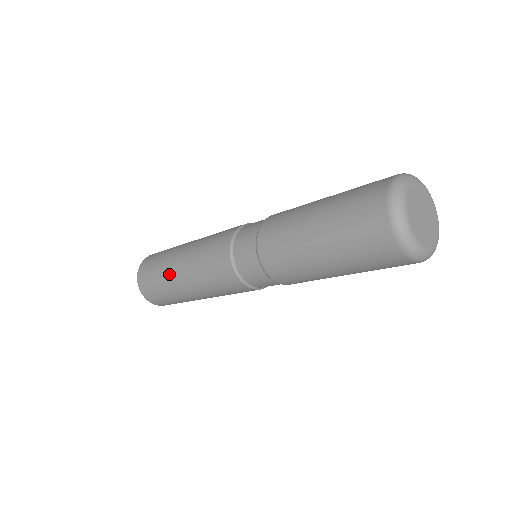
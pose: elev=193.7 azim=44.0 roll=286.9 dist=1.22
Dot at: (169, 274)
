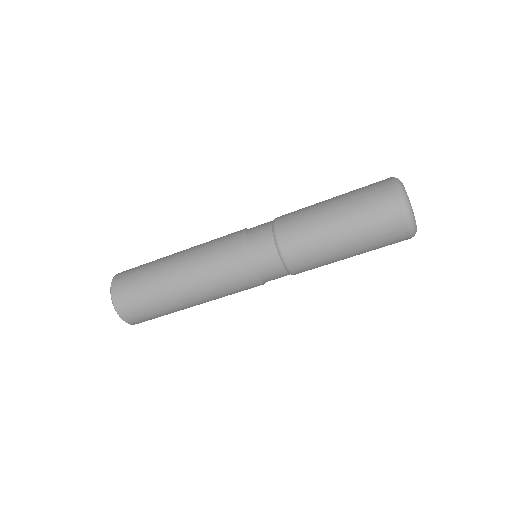
Dot at: (165, 257)
